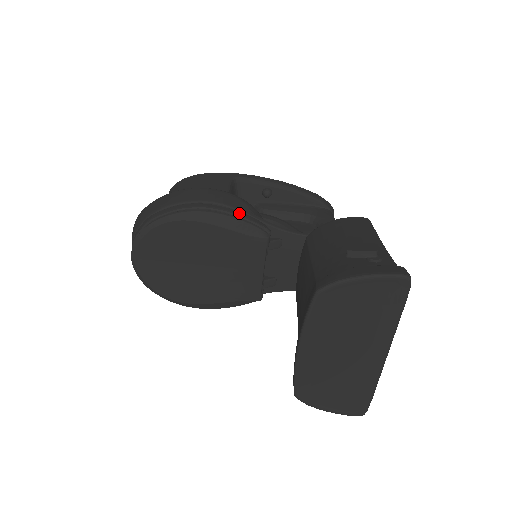
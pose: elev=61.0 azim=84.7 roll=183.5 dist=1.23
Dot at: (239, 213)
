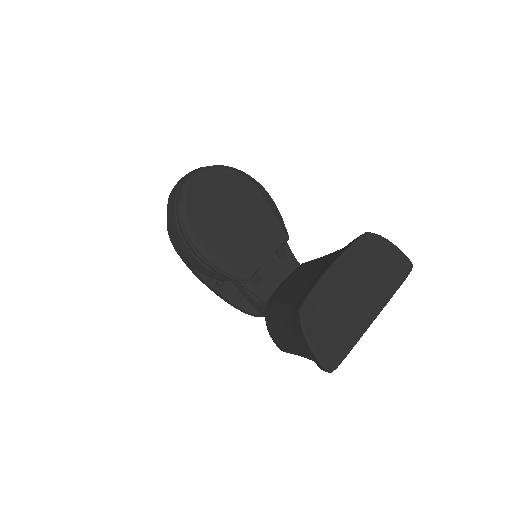
Dot at: occluded
